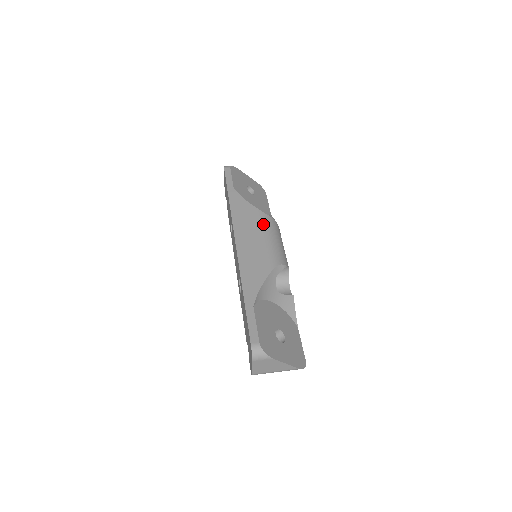
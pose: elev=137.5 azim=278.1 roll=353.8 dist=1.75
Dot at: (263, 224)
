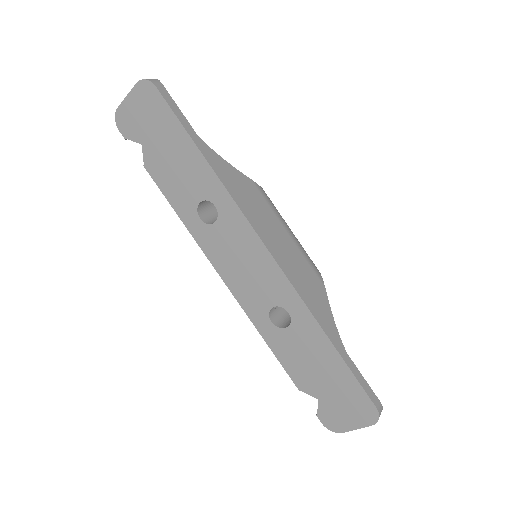
Dot at: (272, 208)
